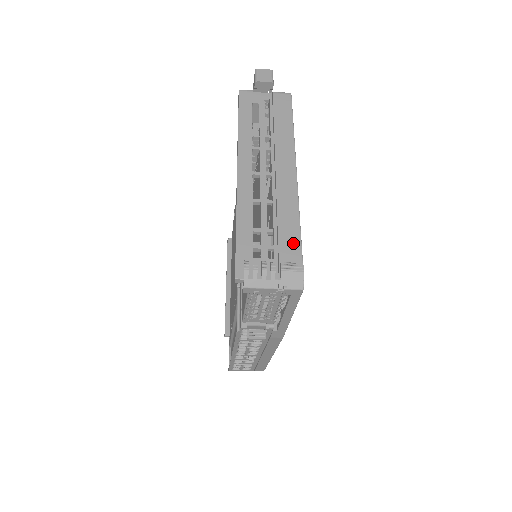
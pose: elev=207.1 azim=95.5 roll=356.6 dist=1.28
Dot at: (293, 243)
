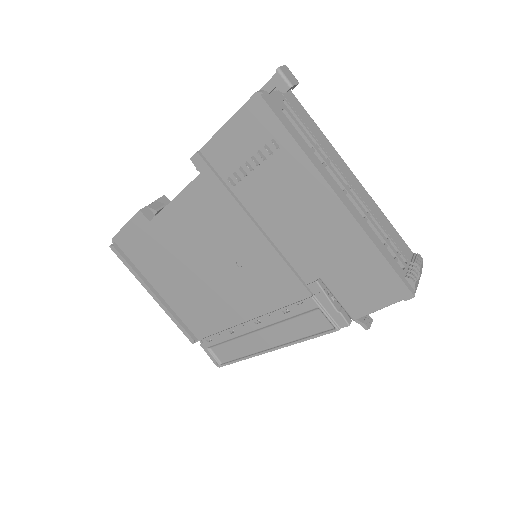
Dot at: (401, 241)
